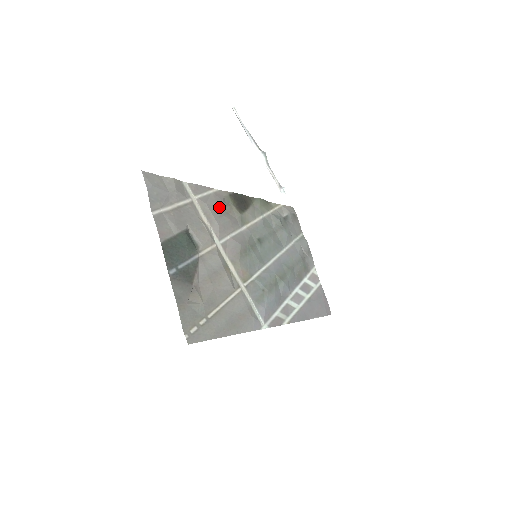
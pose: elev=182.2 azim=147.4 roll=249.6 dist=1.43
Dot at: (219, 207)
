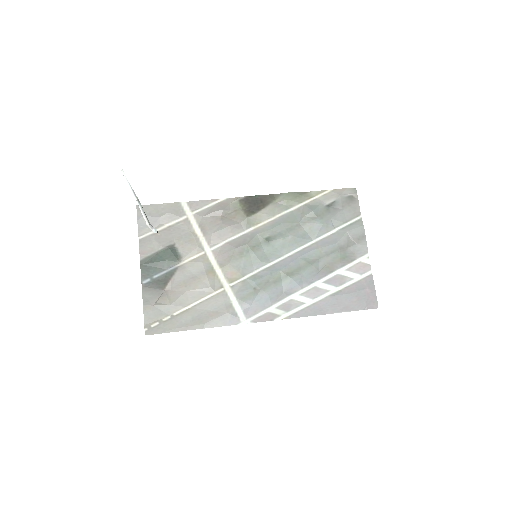
Dot at: (219, 216)
